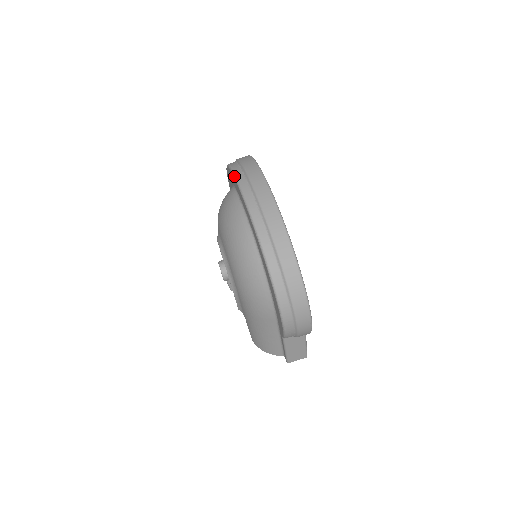
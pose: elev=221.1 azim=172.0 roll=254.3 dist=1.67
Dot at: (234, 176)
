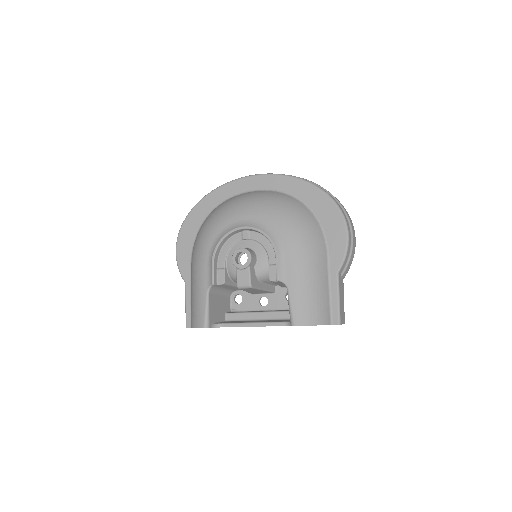
Dot at: (233, 180)
